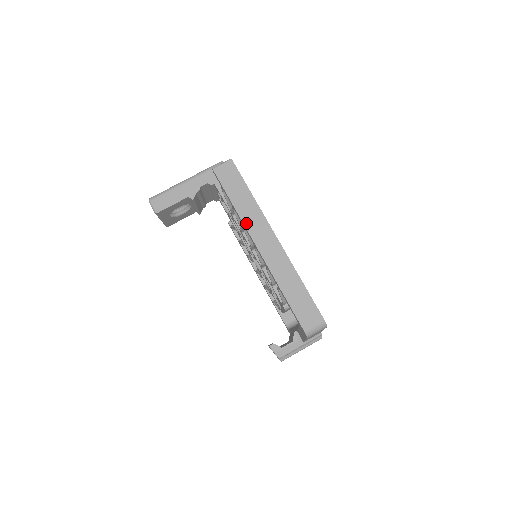
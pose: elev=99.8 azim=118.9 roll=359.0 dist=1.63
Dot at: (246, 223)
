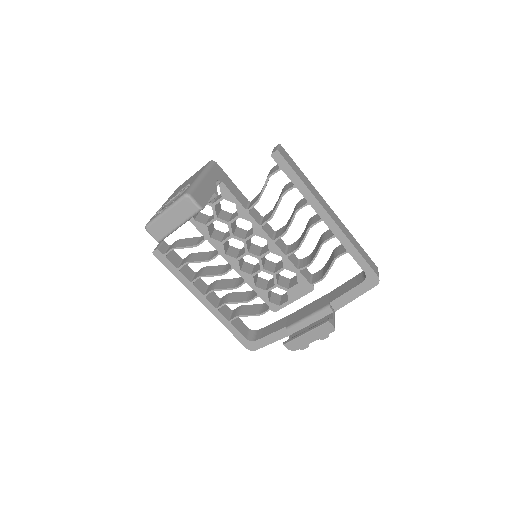
Dot at: (317, 198)
